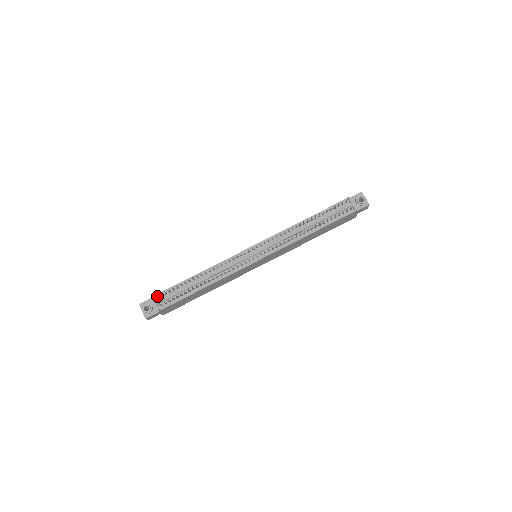
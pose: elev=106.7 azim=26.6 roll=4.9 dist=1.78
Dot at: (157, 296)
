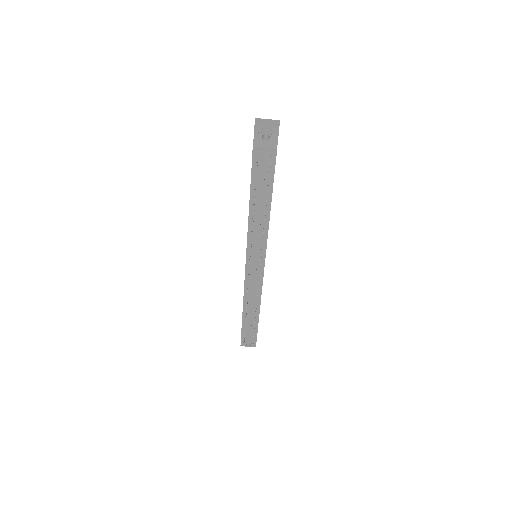
Dot at: (243, 337)
